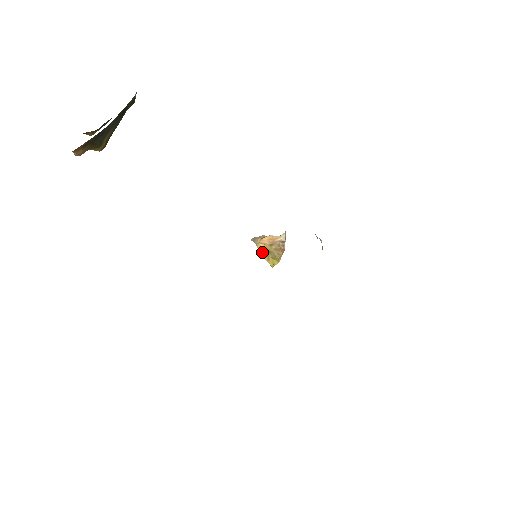
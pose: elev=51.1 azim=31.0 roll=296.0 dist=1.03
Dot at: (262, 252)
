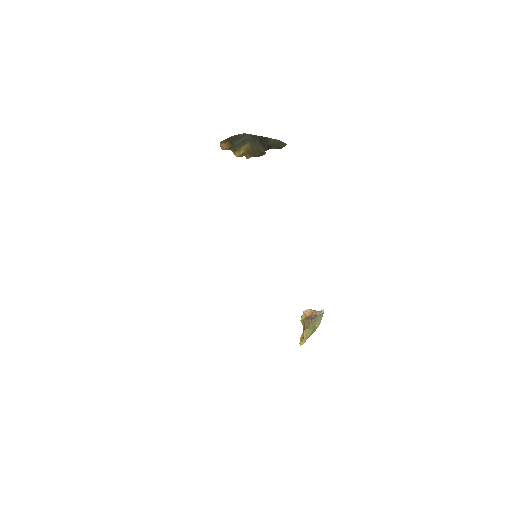
Dot at: occluded
